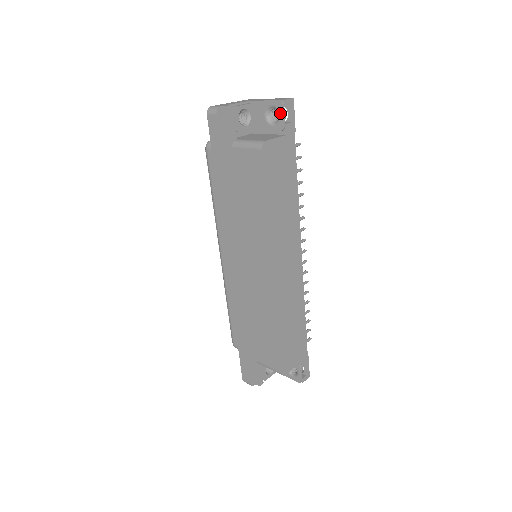
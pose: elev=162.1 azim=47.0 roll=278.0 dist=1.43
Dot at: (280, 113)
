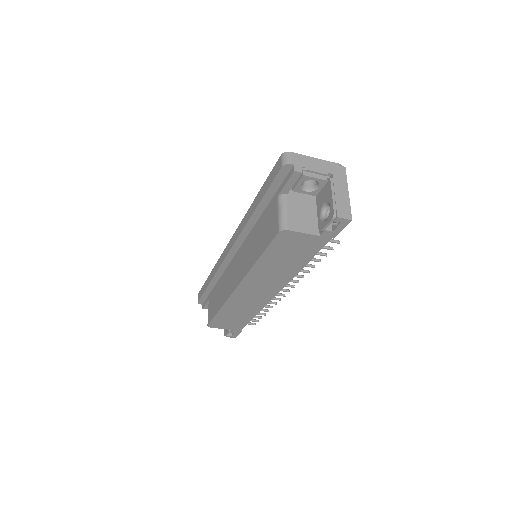
Dot at: (327, 220)
